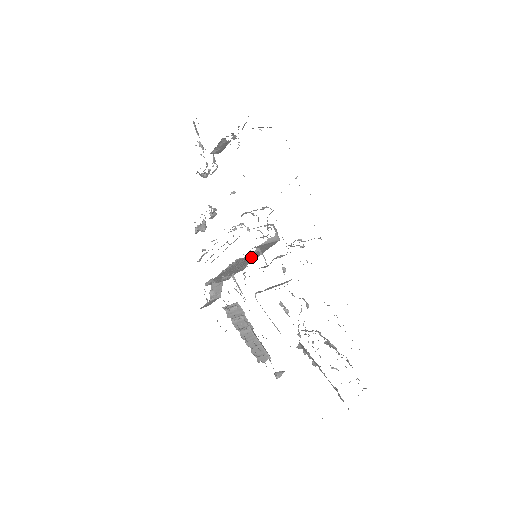
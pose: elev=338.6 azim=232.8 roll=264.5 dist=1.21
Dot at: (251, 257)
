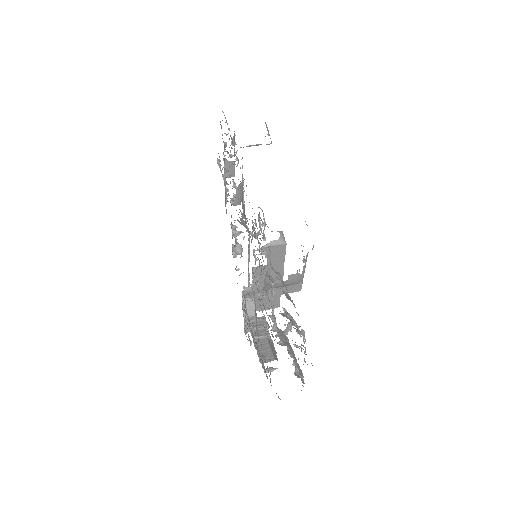
Dot at: occluded
